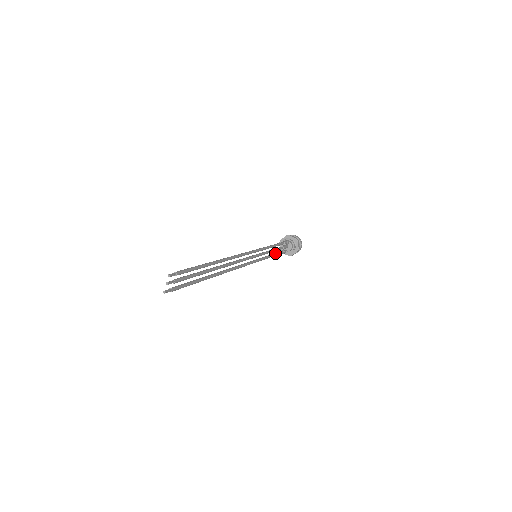
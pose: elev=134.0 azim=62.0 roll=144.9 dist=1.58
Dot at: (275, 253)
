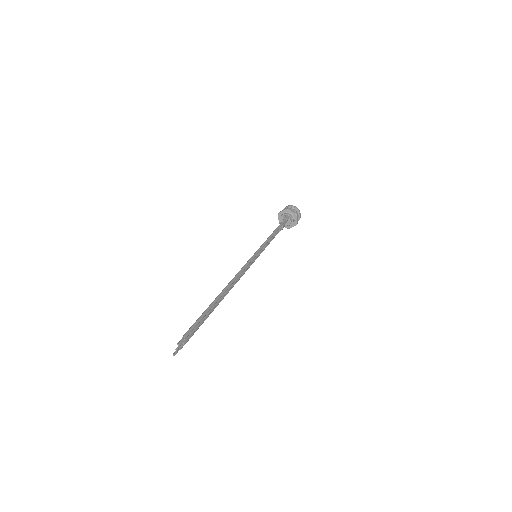
Dot at: occluded
